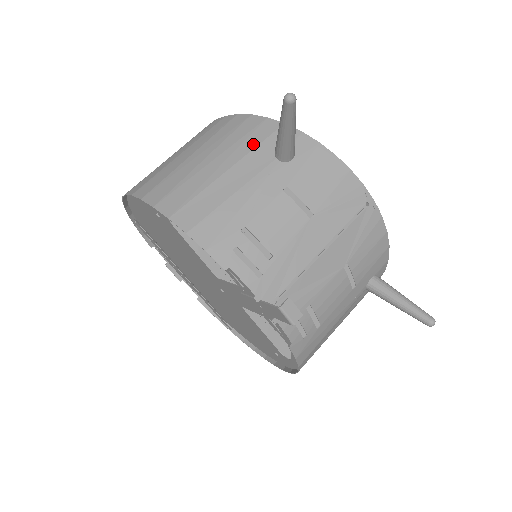
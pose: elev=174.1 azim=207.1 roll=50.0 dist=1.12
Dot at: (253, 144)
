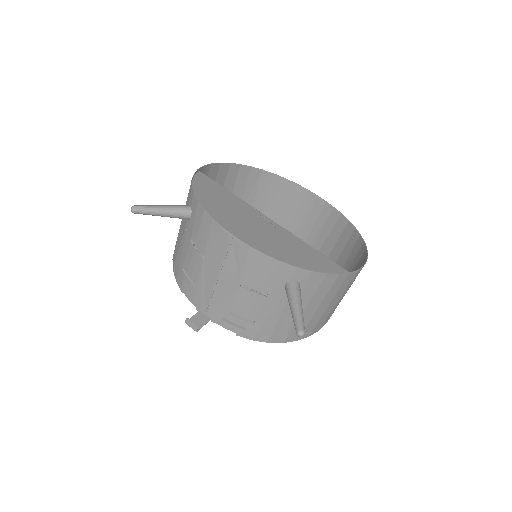
Dot at: (186, 204)
